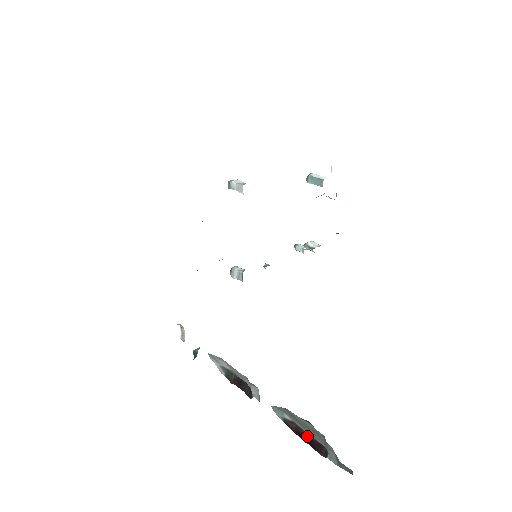
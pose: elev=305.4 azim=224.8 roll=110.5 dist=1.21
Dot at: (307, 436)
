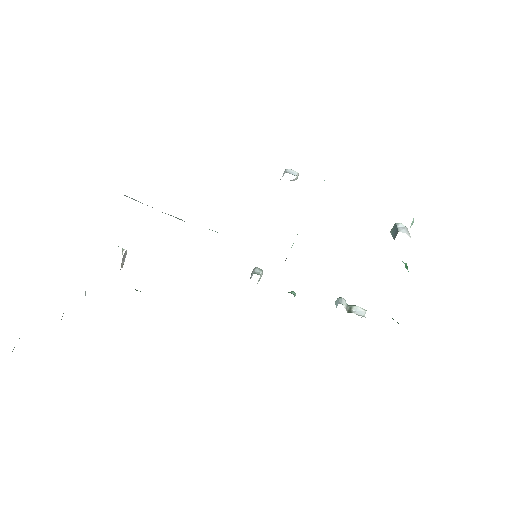
Dot at: out of frame
